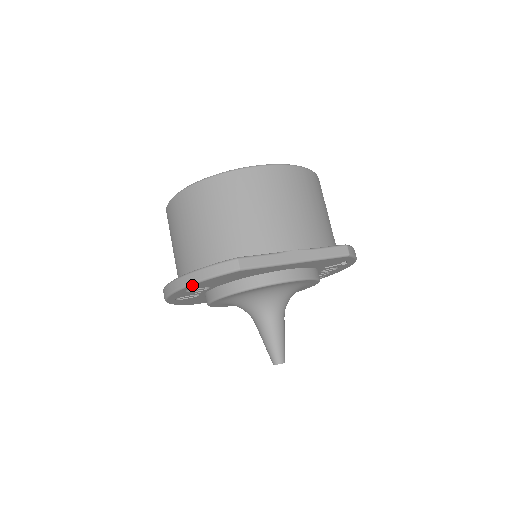
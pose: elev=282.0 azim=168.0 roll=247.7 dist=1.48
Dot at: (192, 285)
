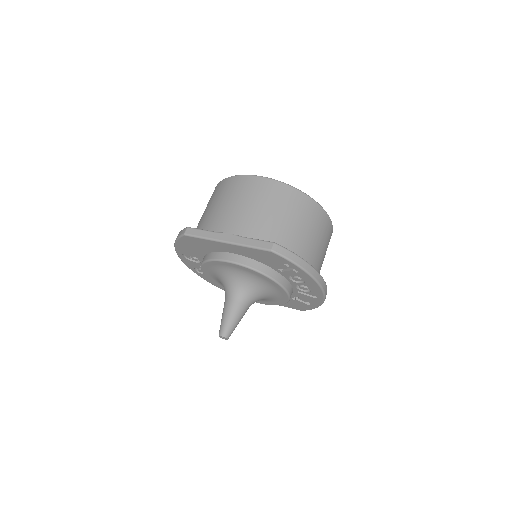
Dot at: (176, 246)
